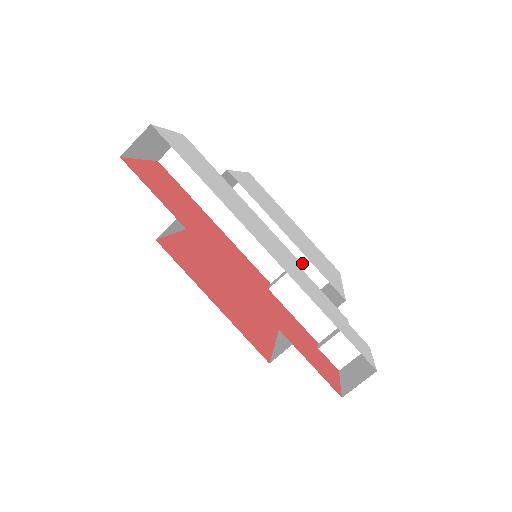
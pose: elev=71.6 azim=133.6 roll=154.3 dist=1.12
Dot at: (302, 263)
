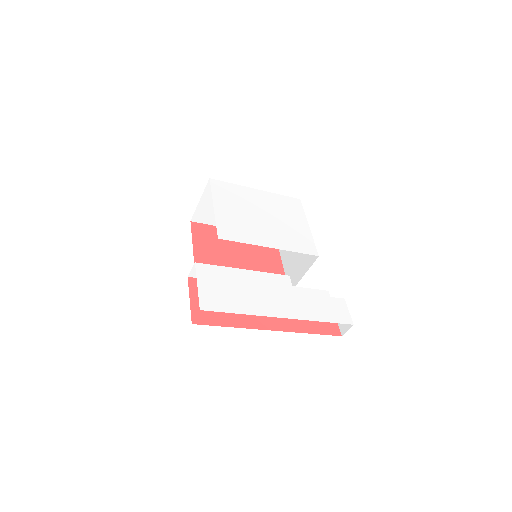
Dot at: occluded
